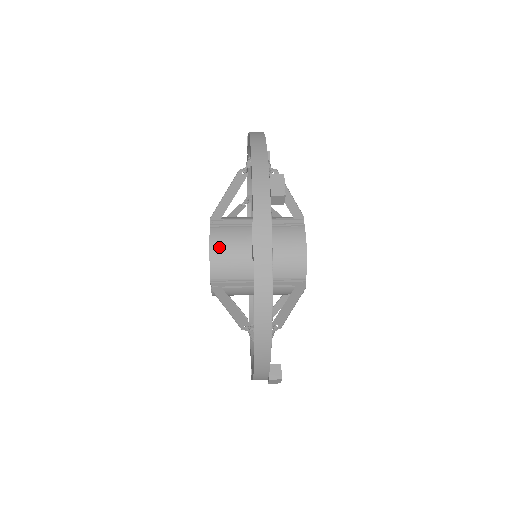
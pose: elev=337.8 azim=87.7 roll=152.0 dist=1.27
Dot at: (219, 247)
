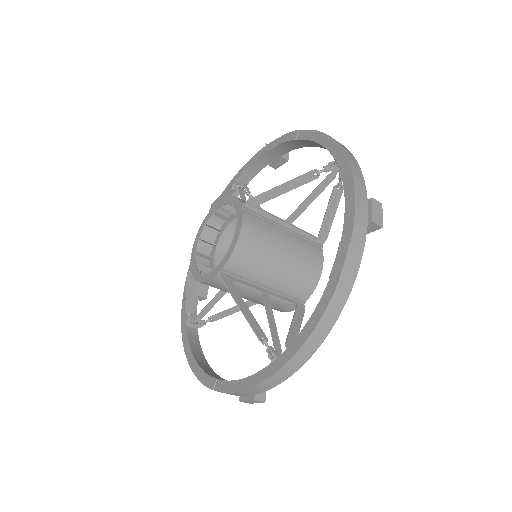
Dot at: (249, 237)
